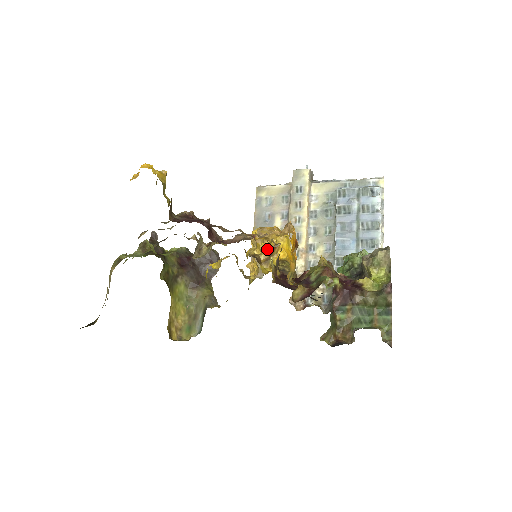
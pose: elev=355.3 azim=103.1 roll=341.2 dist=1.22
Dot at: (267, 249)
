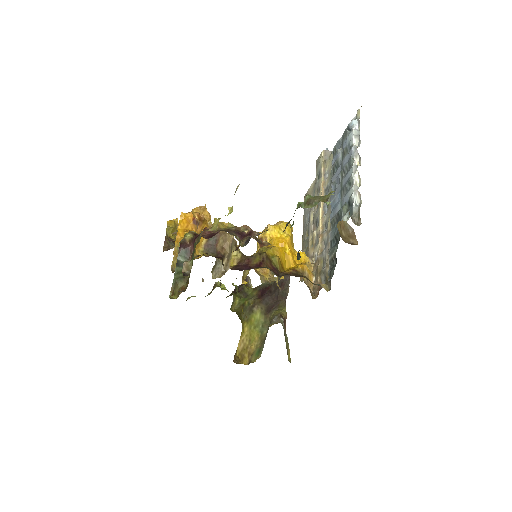
Dot at: (258, 245)
